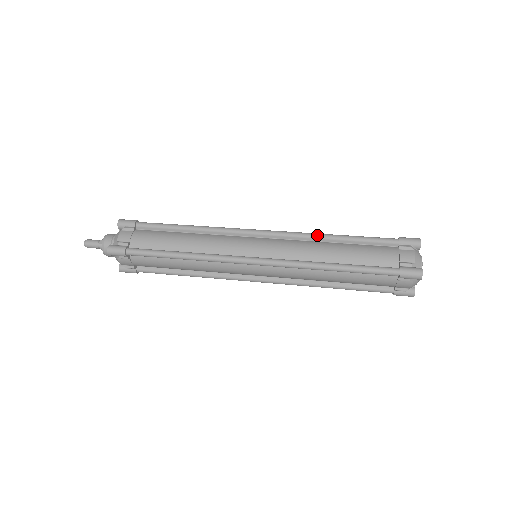
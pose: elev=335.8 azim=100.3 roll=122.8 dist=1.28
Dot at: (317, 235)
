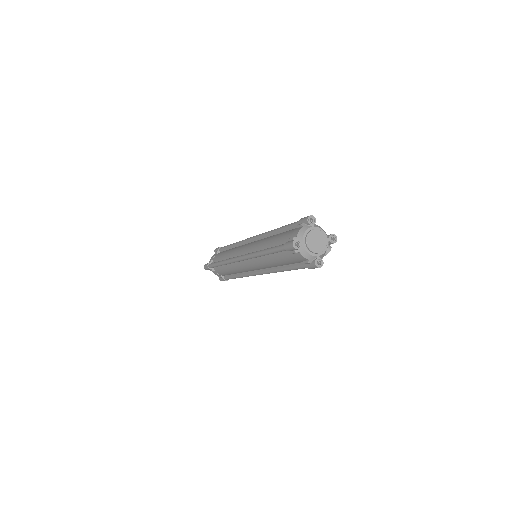
Dot at: (269, 231)
